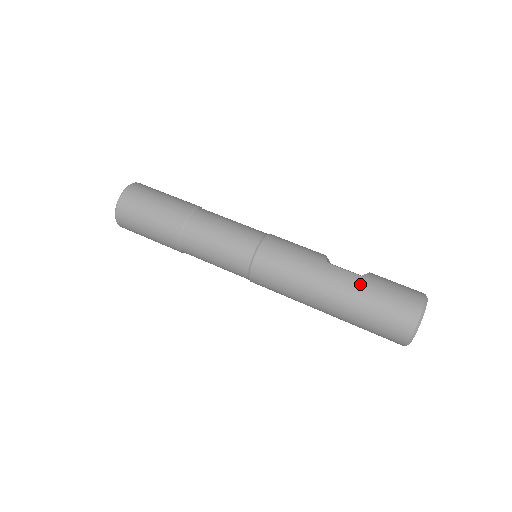
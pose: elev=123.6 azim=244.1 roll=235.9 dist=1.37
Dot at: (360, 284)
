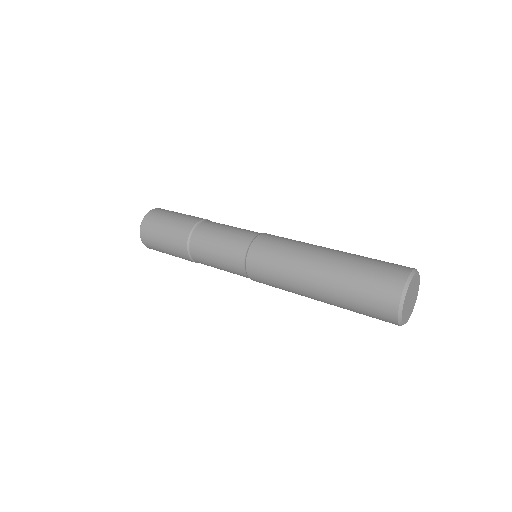
Dot at: occluded
